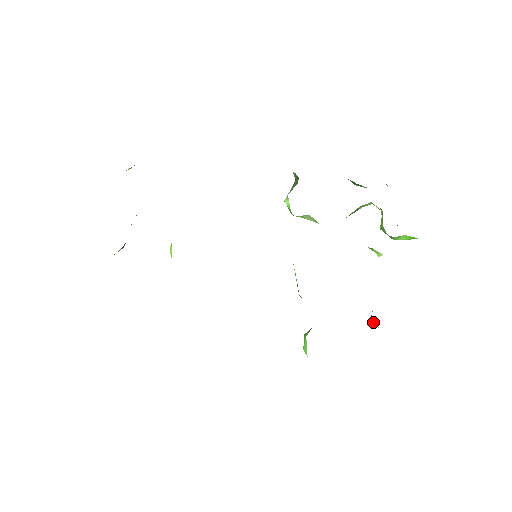
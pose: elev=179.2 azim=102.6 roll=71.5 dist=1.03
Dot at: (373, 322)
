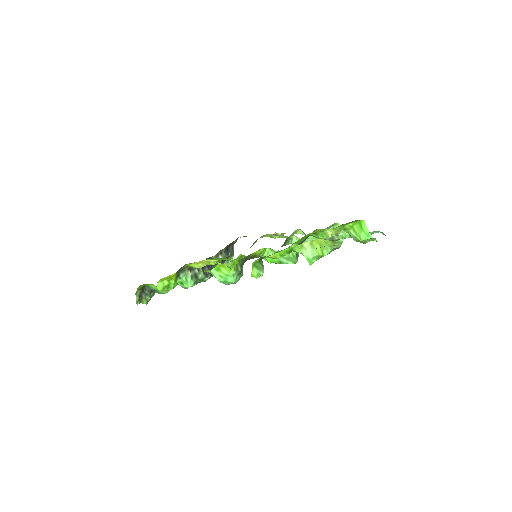
Dot at: (306, 258)
